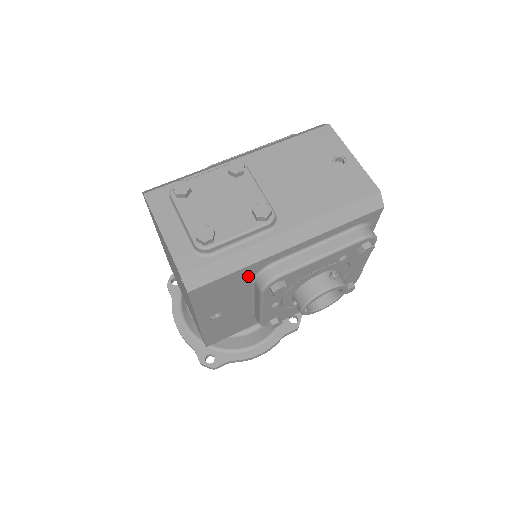
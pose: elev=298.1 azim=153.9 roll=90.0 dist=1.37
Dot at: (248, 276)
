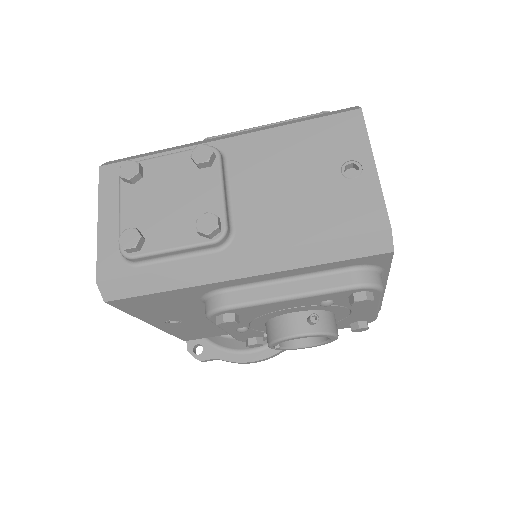
Dot at: (191, 296)
